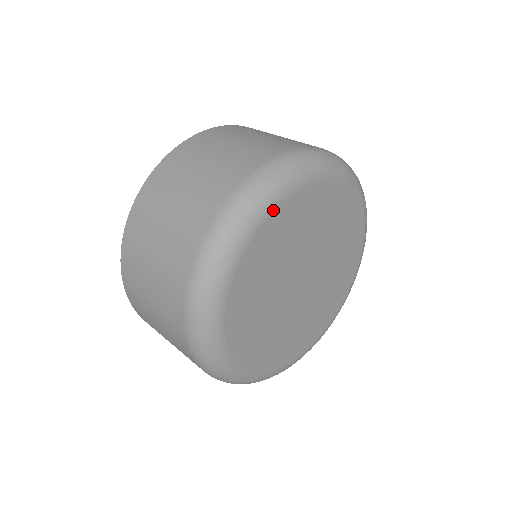
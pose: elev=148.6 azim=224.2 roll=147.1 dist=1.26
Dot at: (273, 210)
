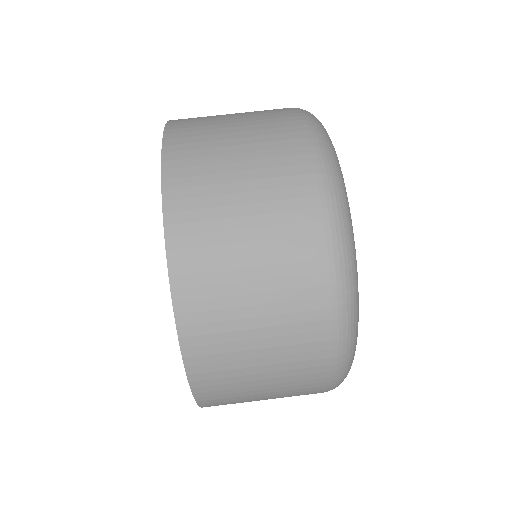
Dot at: occluded
